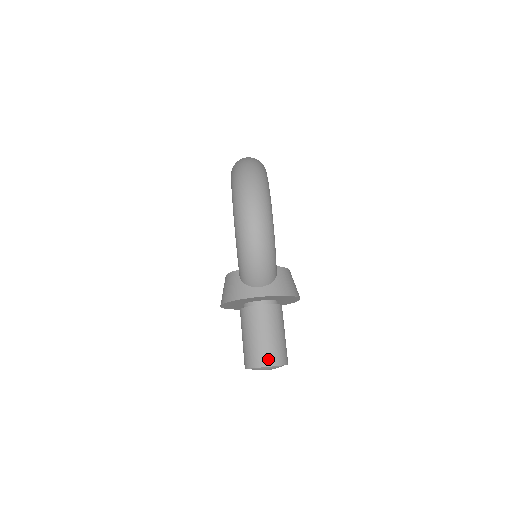
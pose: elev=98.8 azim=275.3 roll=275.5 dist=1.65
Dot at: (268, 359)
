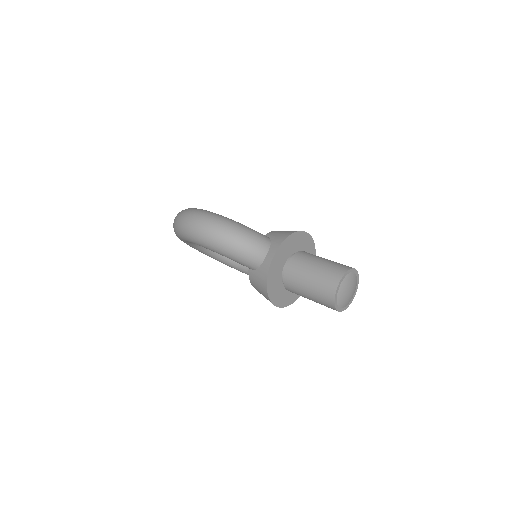
Dot at: (333, 280)
